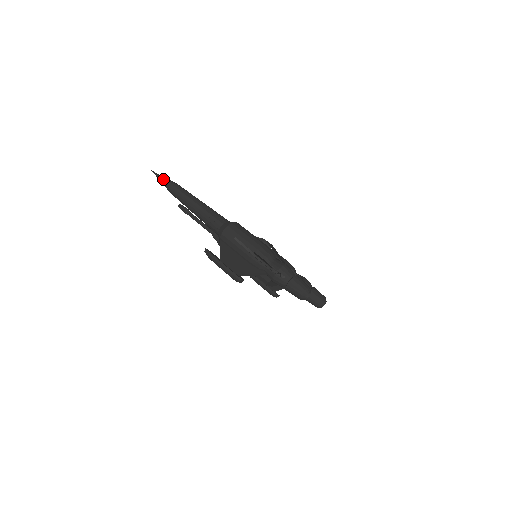
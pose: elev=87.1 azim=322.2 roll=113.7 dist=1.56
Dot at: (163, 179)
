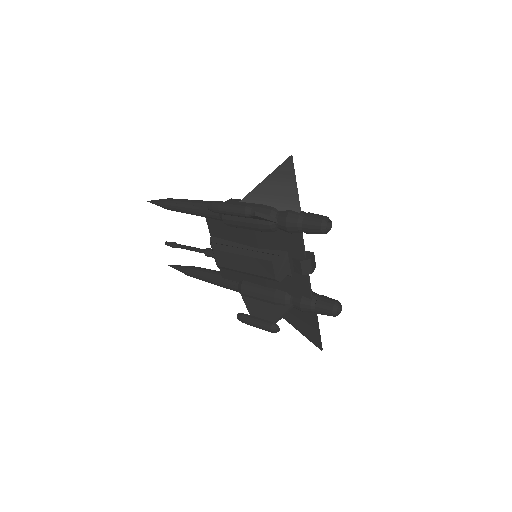
Dot at: (159, 199)
